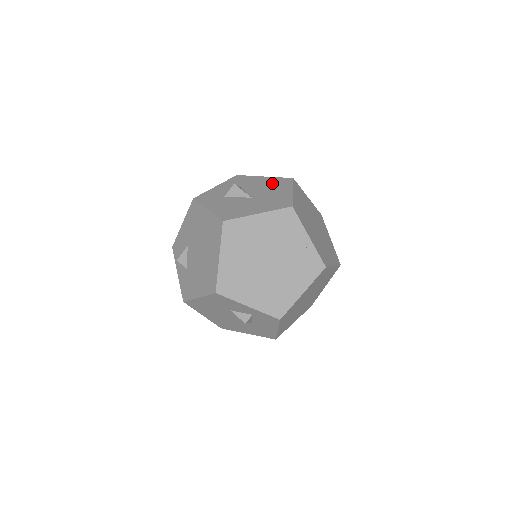
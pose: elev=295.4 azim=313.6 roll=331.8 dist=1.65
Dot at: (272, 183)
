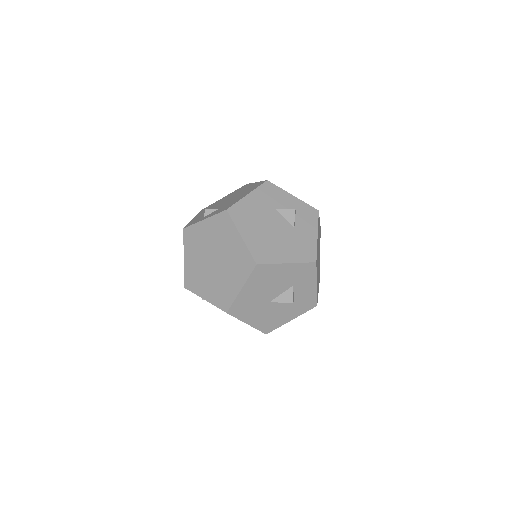
Dot at: occluded
